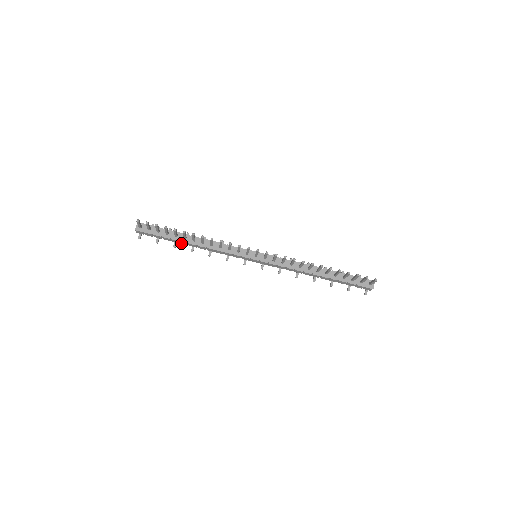
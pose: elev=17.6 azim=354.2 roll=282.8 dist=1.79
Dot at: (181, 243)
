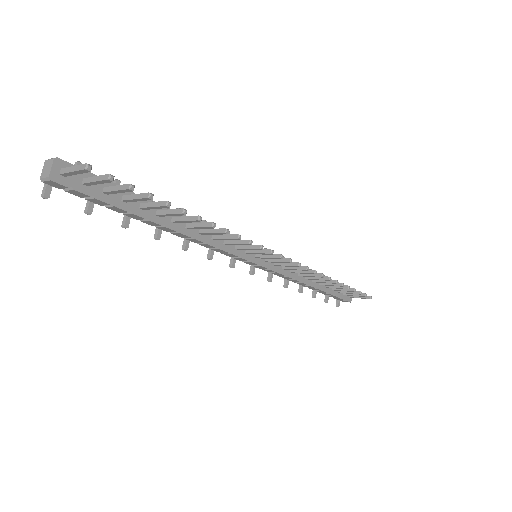
Dot at: (143, 221)
